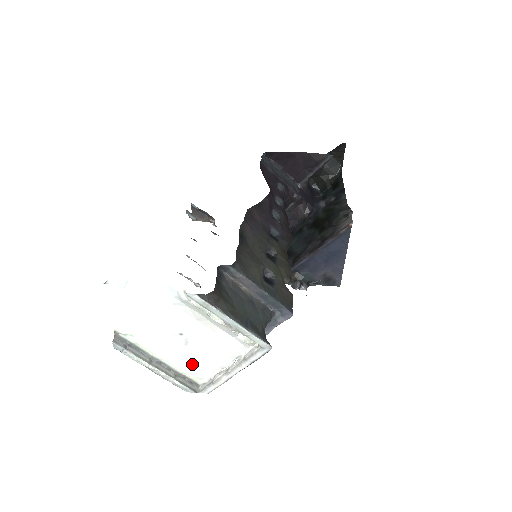
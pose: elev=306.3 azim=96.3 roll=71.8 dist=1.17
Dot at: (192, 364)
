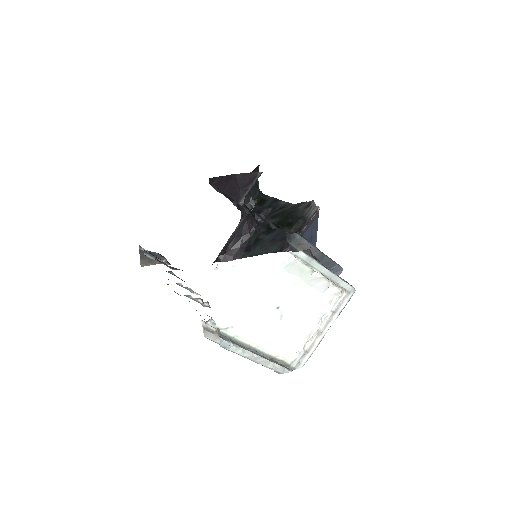
Dot at: (285, 341)
